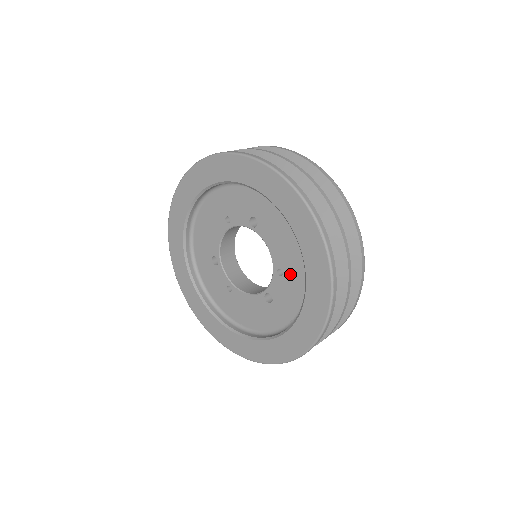
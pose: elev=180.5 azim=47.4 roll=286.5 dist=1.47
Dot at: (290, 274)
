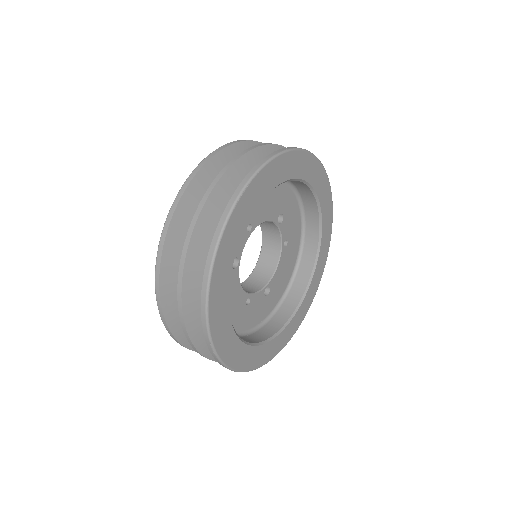
Dot at: occluded
